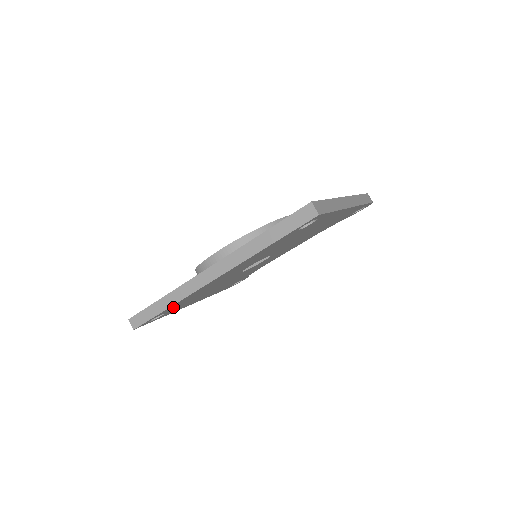
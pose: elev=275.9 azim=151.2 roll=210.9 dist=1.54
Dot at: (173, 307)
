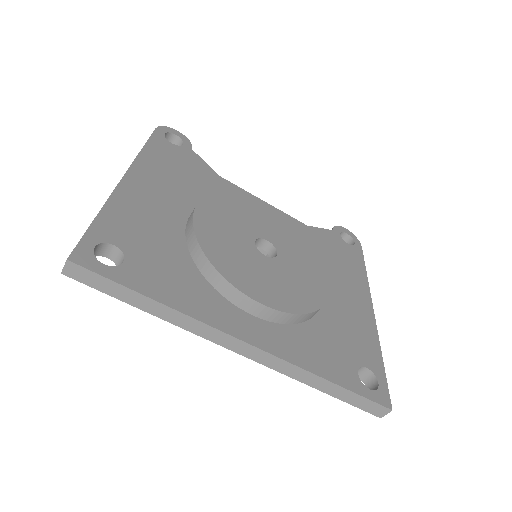
Dot at: occluded
